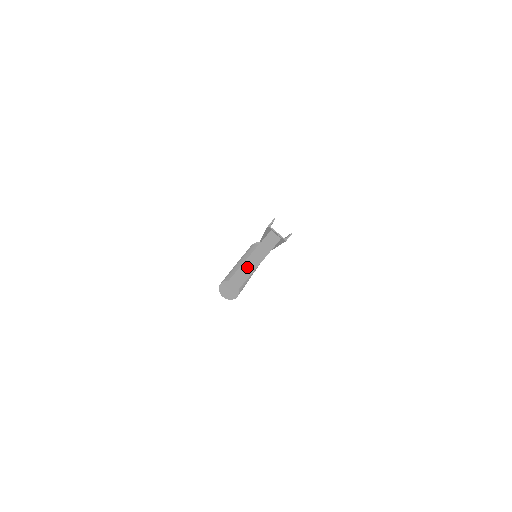
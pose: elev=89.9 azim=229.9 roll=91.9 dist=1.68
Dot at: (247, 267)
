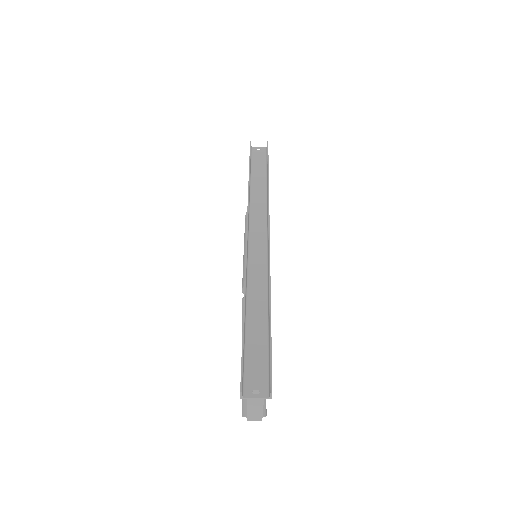
Dot at: (253, 413)
